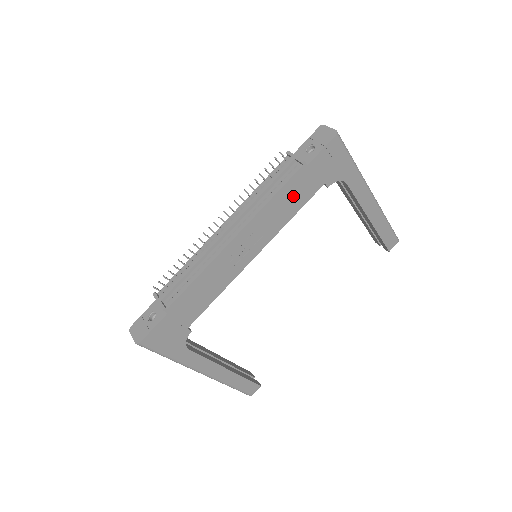
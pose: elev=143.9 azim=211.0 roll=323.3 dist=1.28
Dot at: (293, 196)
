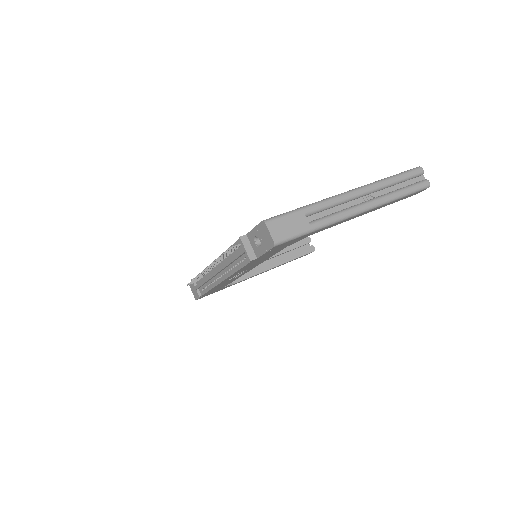
Dot at: (258, 261)
